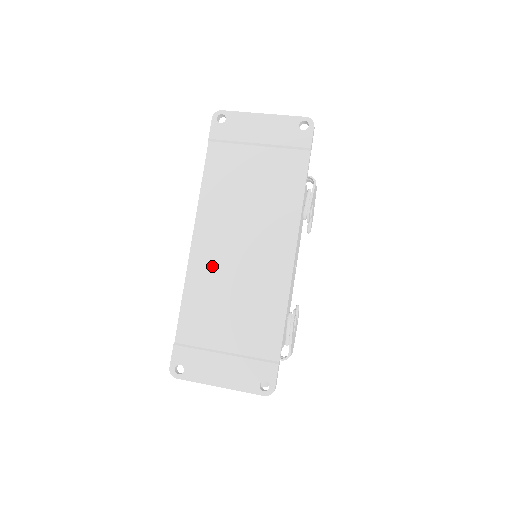
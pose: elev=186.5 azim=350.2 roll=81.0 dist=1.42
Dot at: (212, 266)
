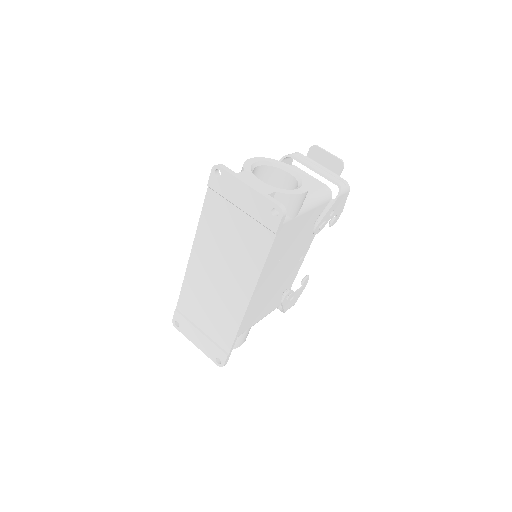
Dot at: (200, 277)
